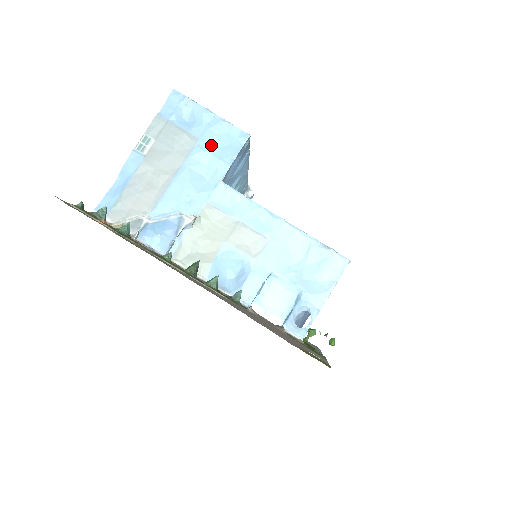
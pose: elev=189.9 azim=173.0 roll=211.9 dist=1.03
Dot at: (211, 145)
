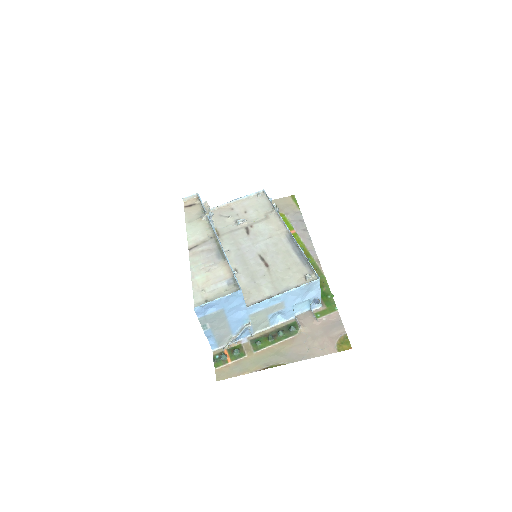
Dot at: (230, 305)
